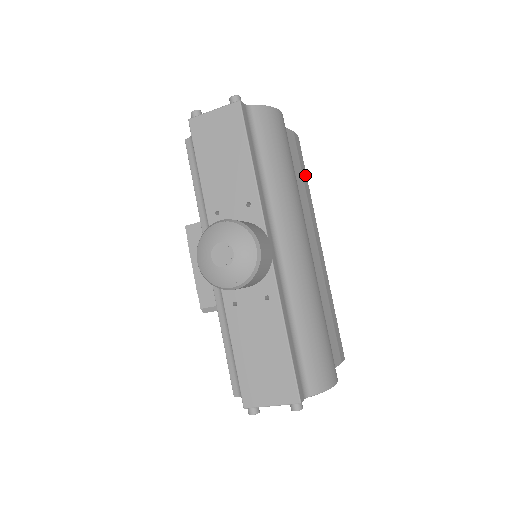
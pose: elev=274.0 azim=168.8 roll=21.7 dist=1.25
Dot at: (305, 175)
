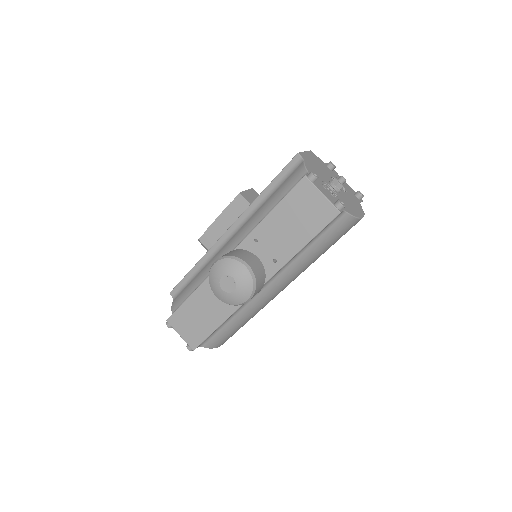
Dot at: occluded
